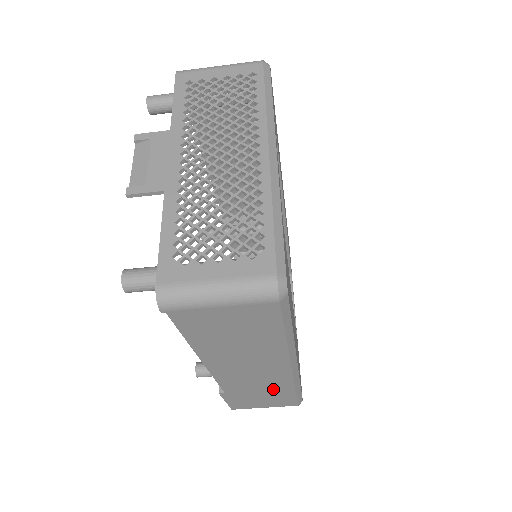
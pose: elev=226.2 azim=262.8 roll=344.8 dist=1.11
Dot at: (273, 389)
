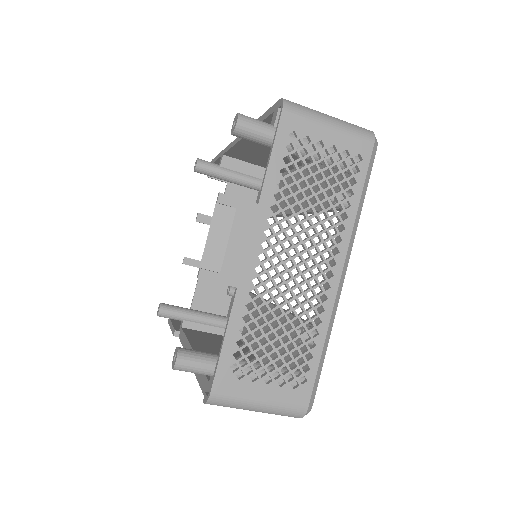
Dot at: occluded
